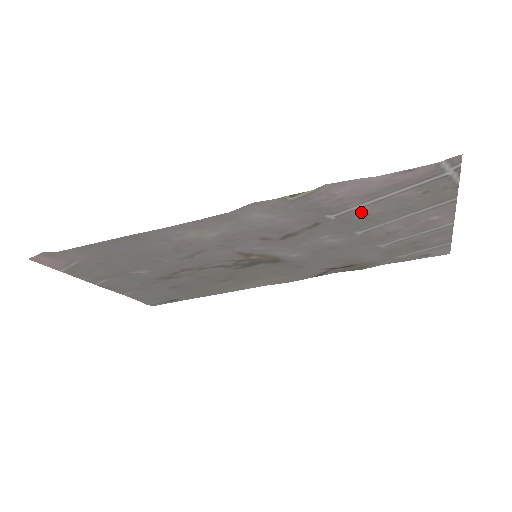
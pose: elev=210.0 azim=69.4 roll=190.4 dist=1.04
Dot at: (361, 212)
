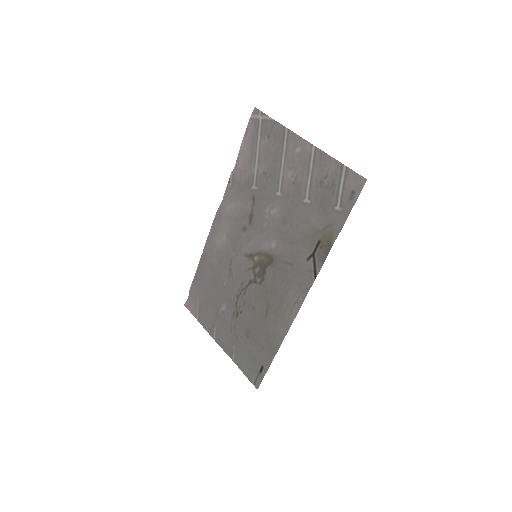
Dot at: (262, 174)
